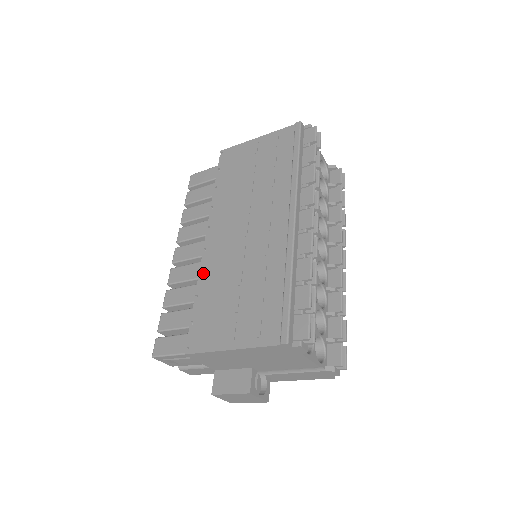
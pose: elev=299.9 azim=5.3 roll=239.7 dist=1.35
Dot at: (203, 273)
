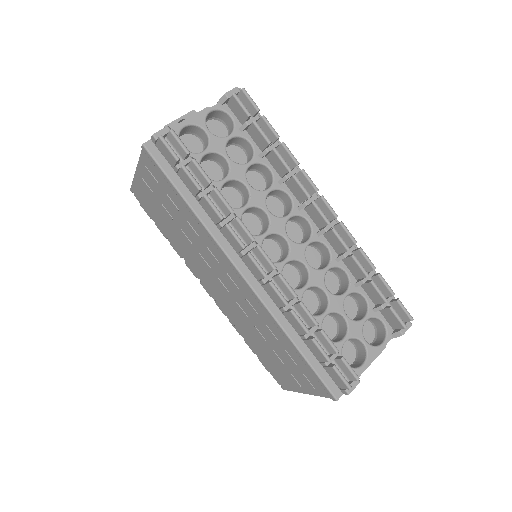
Dot at: (234, 325)
